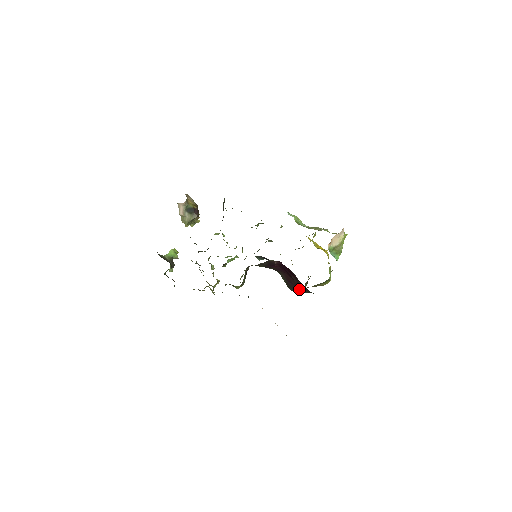
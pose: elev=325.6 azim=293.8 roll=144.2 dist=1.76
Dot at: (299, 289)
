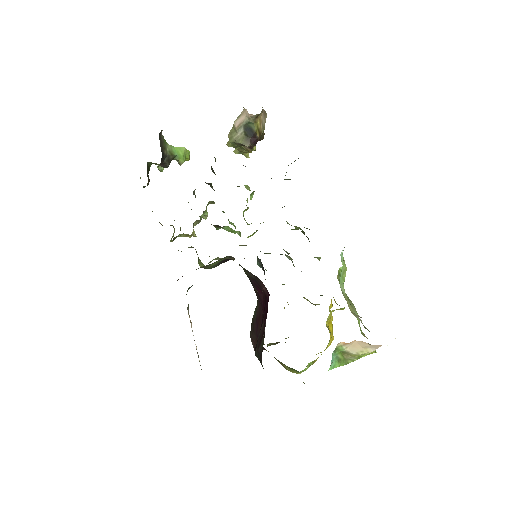
Dot at: occluded
